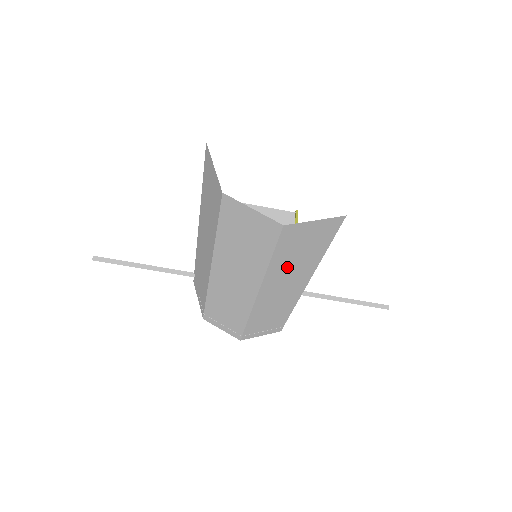
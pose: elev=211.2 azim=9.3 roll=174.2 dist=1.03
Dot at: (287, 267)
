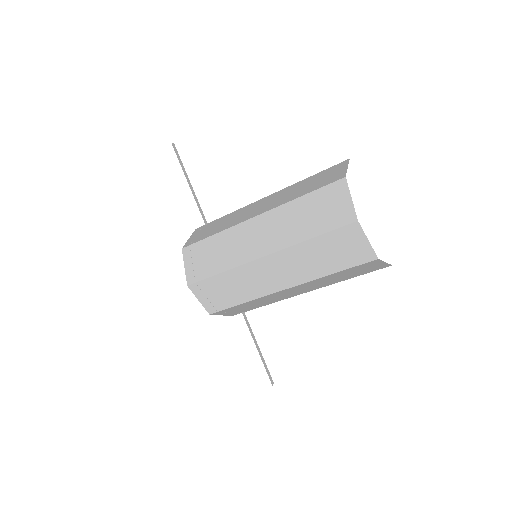
Dot at: (308, 256)
